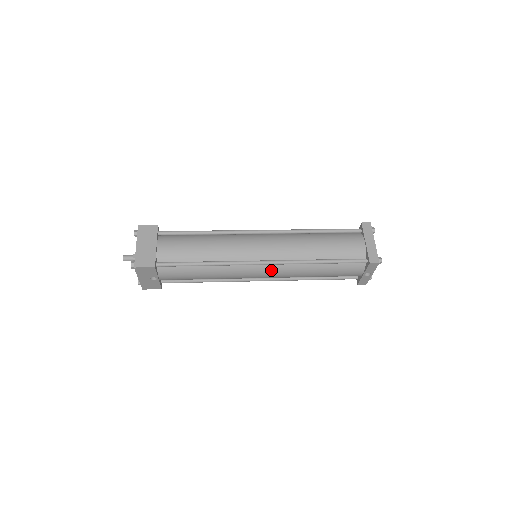
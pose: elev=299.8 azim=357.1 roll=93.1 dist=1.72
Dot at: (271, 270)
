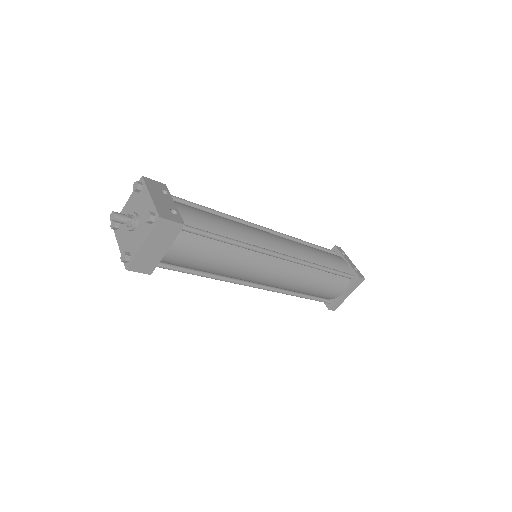
Dot at: occluded
